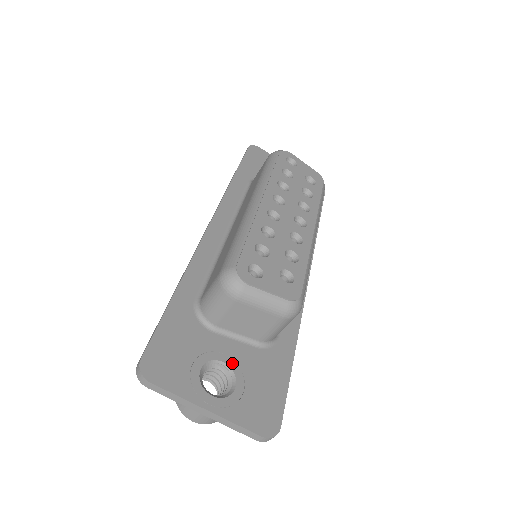
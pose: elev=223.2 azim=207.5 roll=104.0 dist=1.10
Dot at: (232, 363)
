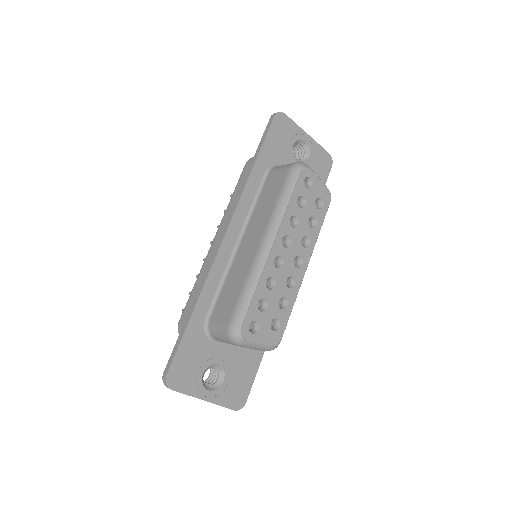
Dot at: (224, 364)
